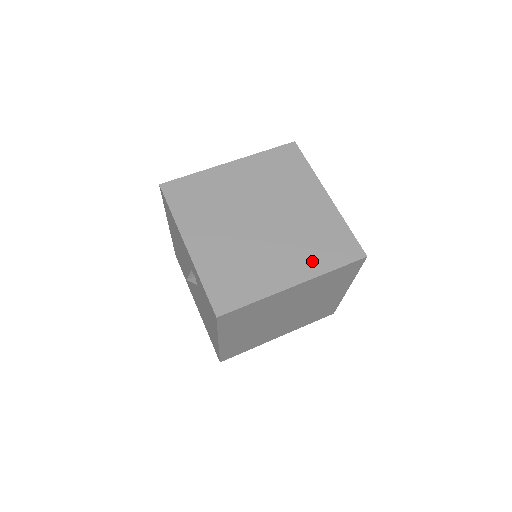
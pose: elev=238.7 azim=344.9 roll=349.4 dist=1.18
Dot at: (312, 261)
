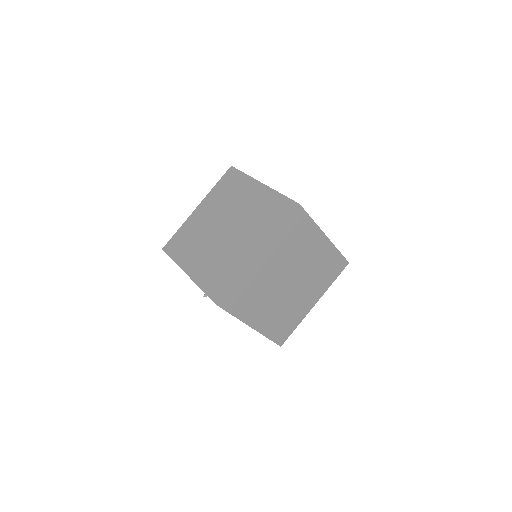
Dot at: (264, 232)
